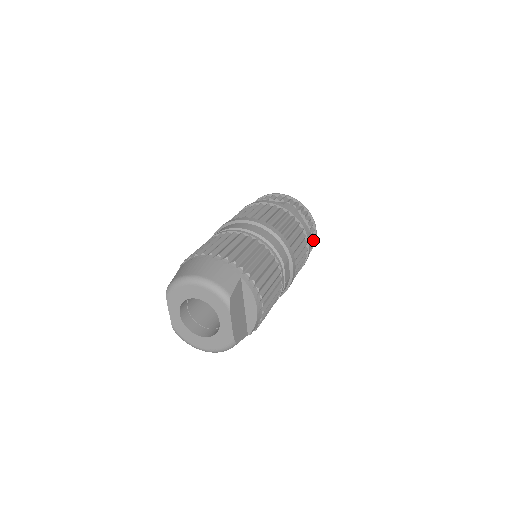
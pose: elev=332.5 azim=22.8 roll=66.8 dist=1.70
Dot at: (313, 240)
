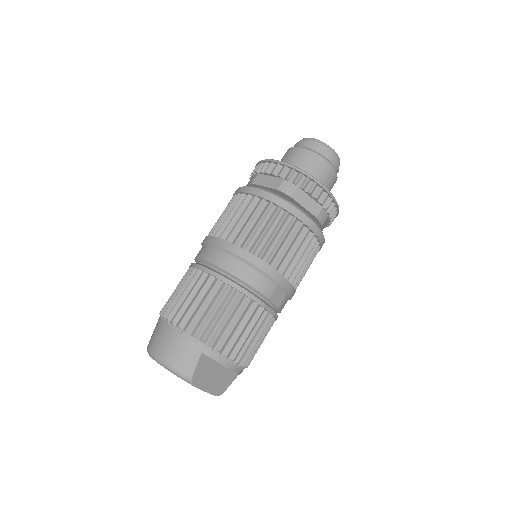
Dot at: (334, 208)
